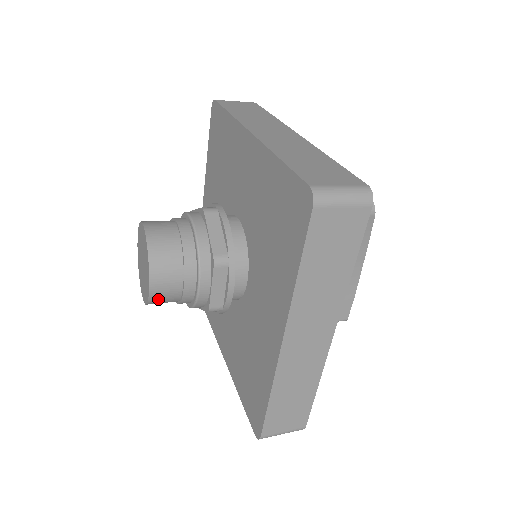
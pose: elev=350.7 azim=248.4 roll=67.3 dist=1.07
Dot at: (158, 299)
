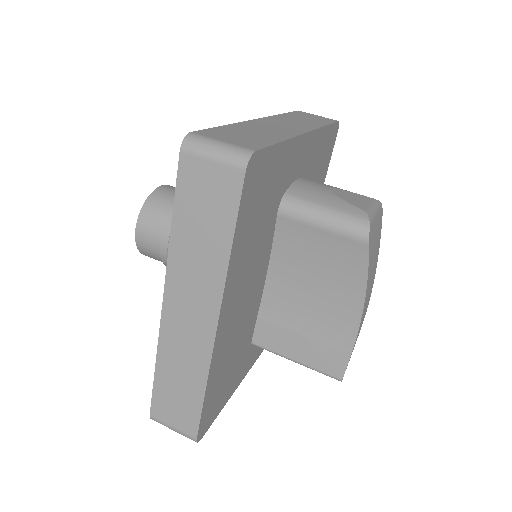
Dot at: (144, 249)
